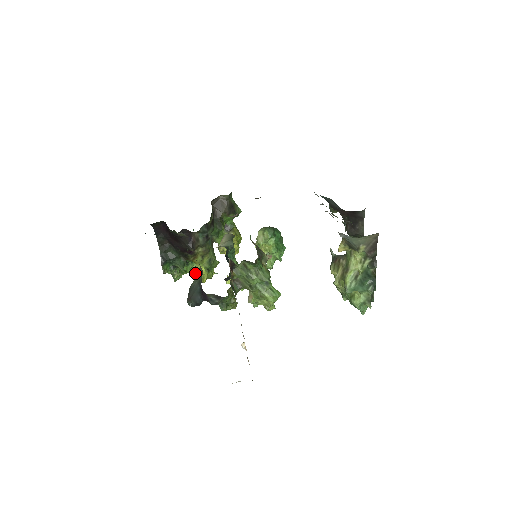
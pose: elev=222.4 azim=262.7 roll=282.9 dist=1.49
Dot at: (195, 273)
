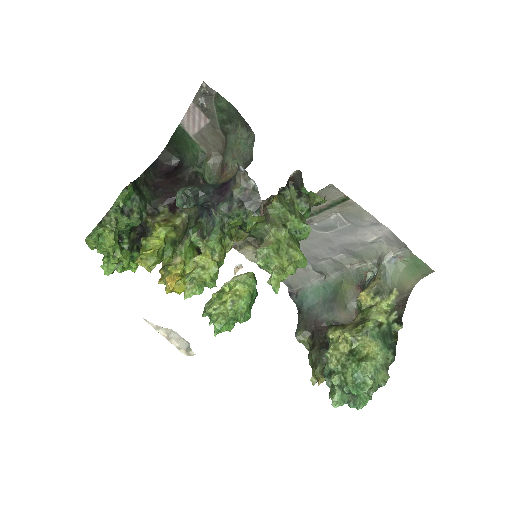
Dot at: (143, 238)
